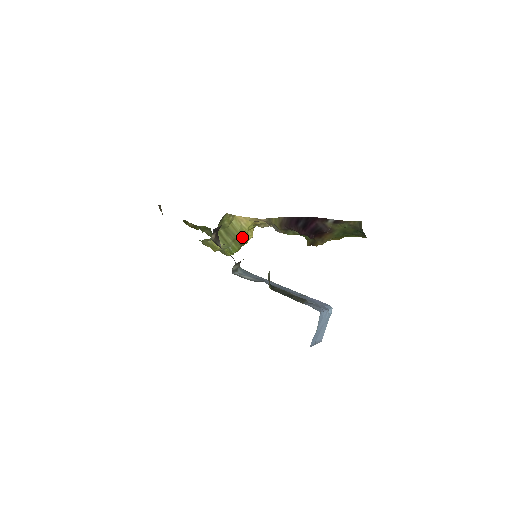
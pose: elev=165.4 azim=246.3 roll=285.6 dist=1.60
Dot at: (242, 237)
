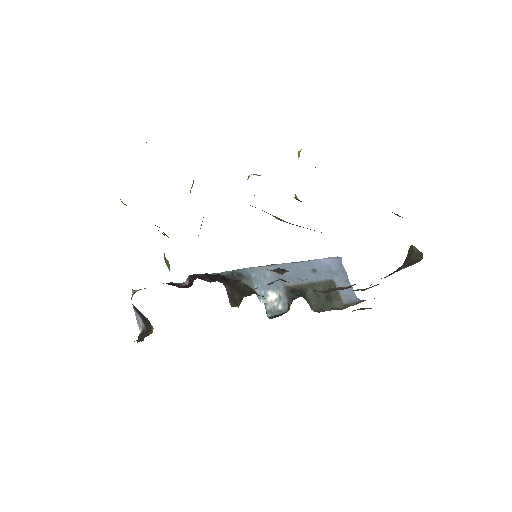
Dot at: occluded
